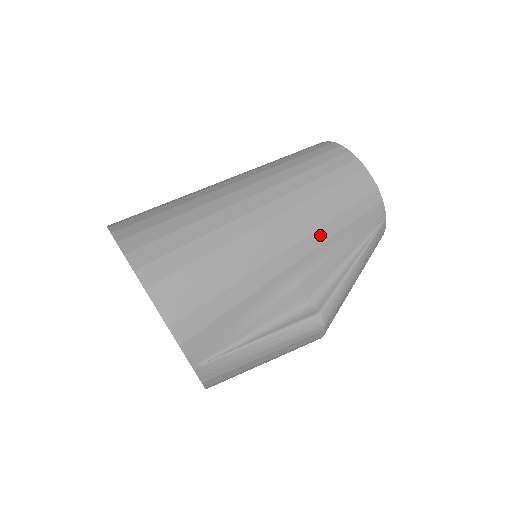
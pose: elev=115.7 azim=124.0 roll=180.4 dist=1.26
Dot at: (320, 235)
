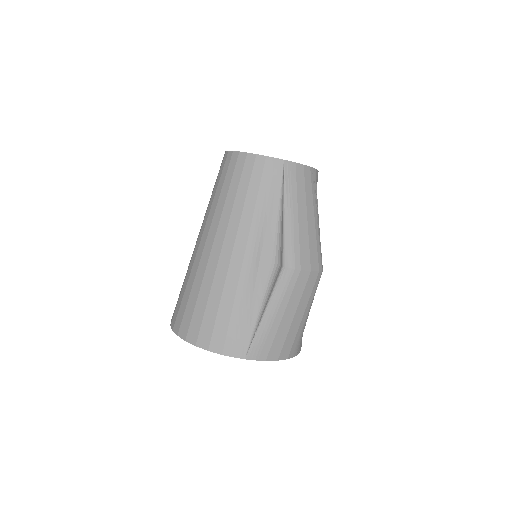
Dot at: (245, 222)
